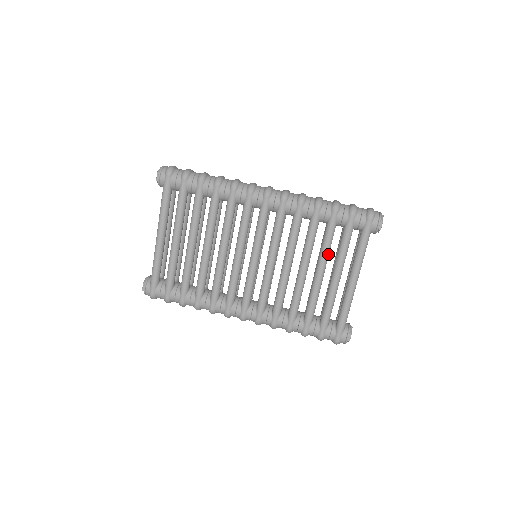
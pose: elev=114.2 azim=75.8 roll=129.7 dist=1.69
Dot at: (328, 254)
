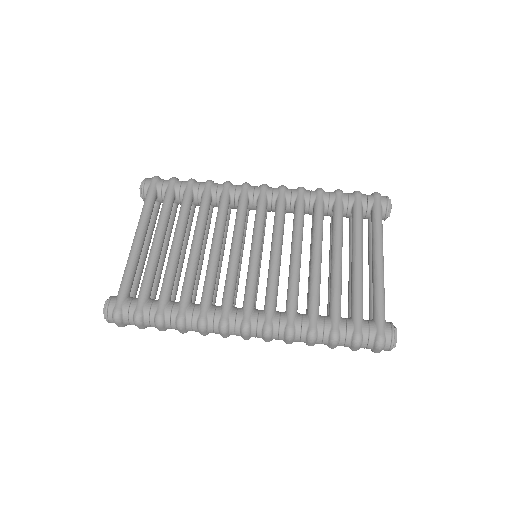
Dot at: (342, 236)
